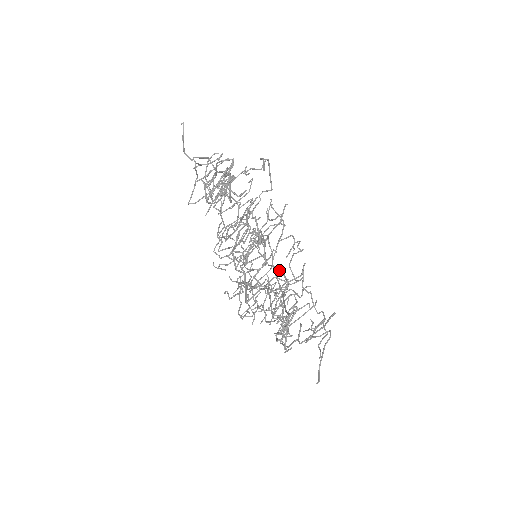
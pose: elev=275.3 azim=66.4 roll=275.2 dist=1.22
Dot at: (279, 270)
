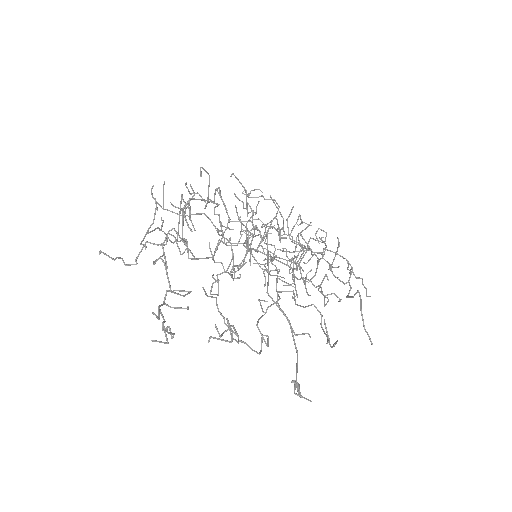
Dot at: (281, 262)
